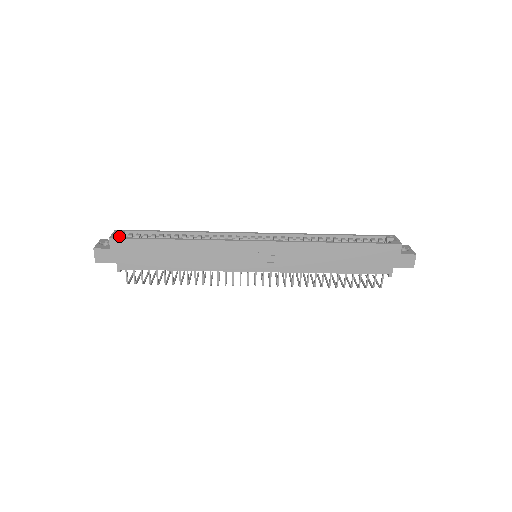
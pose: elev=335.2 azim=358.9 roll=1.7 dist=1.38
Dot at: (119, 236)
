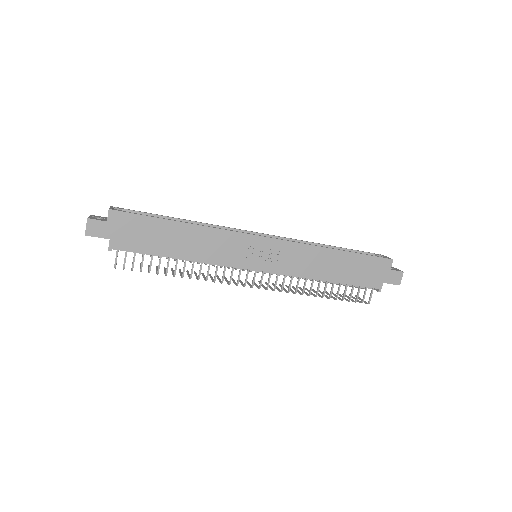
Dot at: (119, 210)
